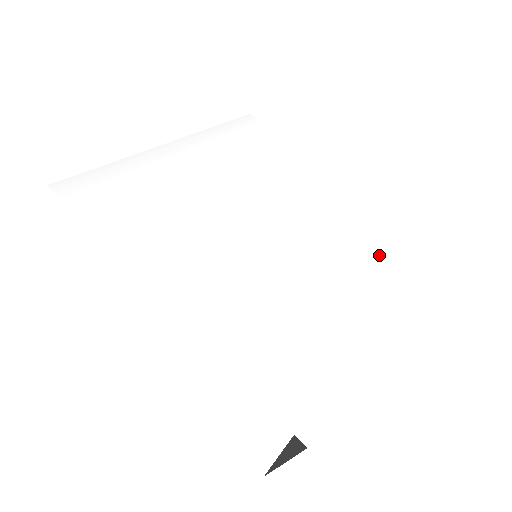
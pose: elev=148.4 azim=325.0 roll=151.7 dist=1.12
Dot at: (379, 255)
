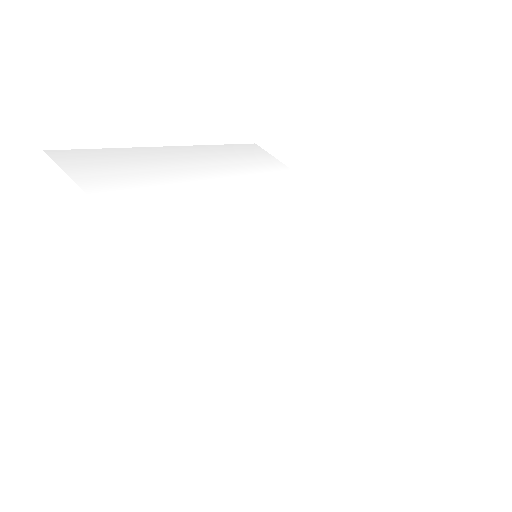
Dot at: (388, 262)
